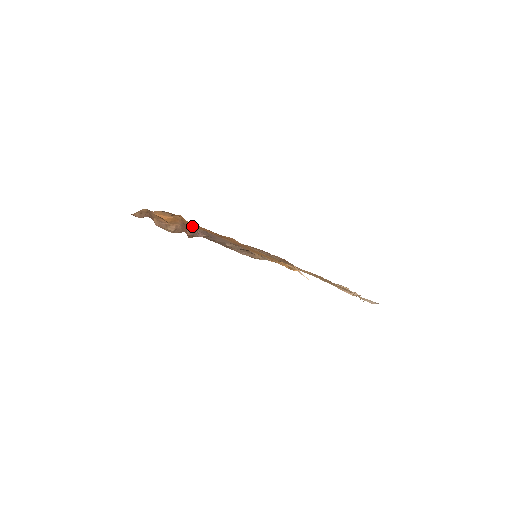
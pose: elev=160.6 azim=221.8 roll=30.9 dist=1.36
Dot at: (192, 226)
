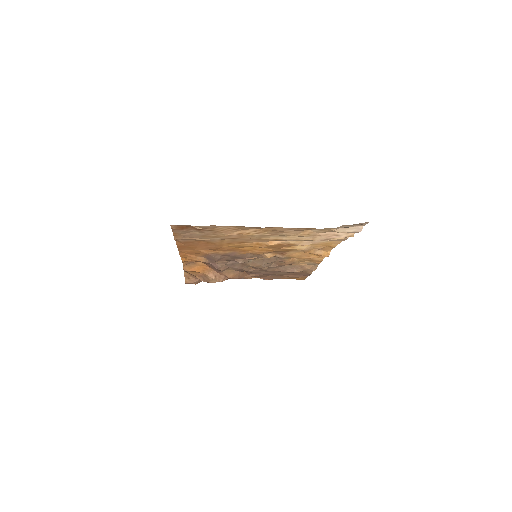
Dot at: (196, 260)
